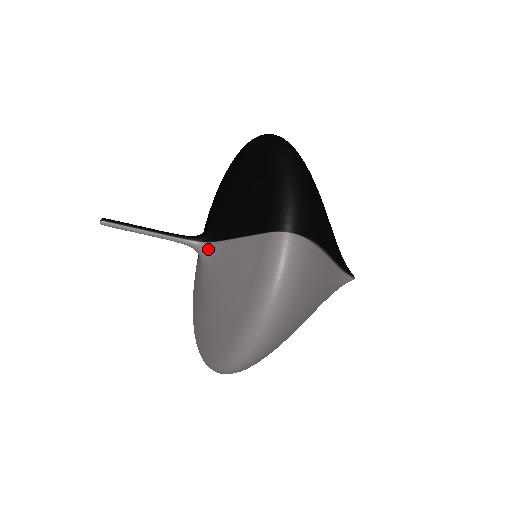
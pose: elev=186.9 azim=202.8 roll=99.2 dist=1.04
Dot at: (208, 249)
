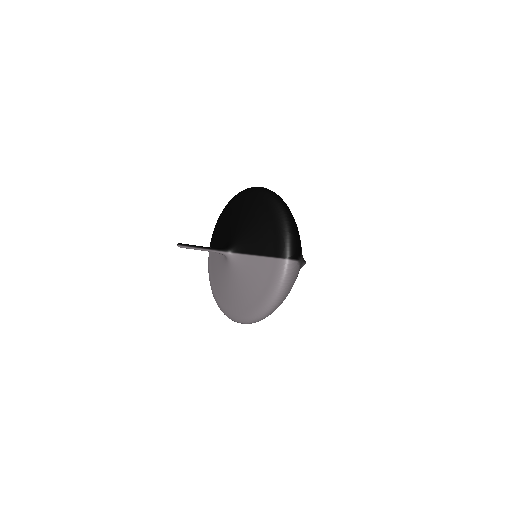
Dot at: (235, 257)
